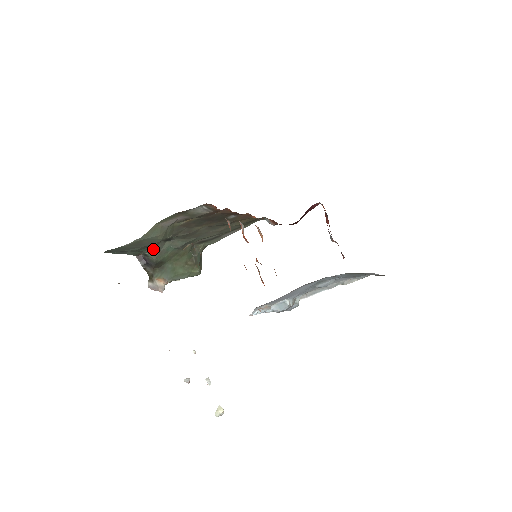
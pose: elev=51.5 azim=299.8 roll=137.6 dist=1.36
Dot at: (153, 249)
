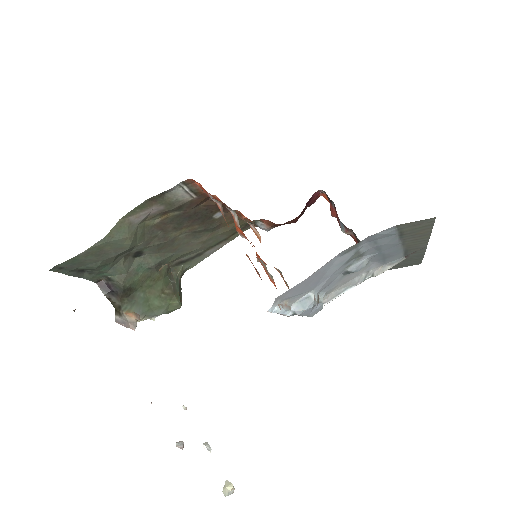
Dot at: (119, 268)
